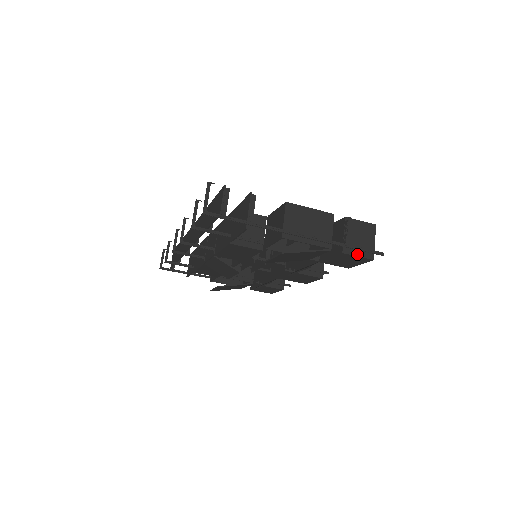
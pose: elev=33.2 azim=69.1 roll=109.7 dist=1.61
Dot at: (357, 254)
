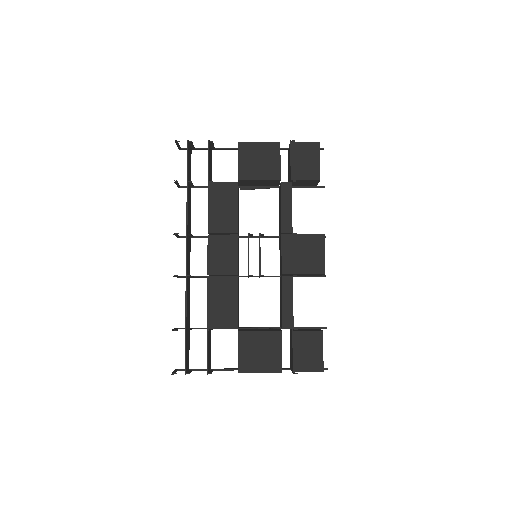
Dot at: occluded
